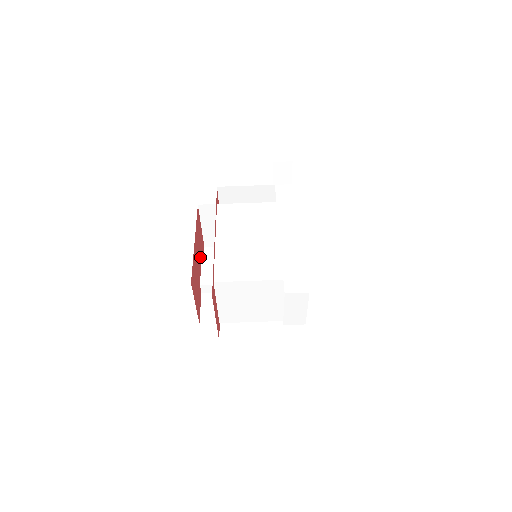
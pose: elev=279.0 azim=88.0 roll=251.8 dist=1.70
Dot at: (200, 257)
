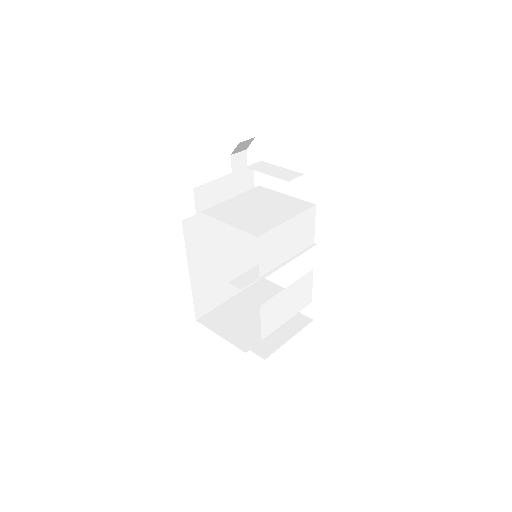
Dot at: occluded
